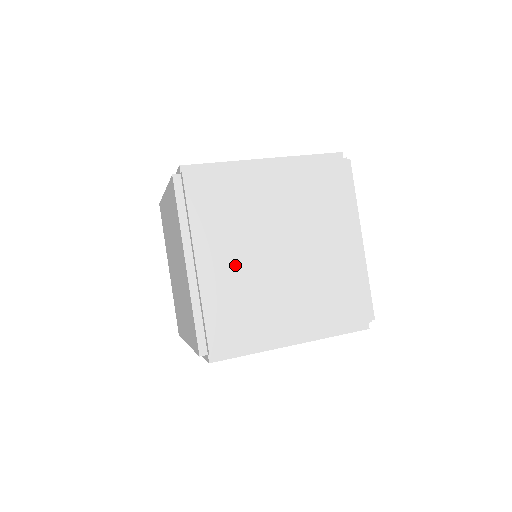
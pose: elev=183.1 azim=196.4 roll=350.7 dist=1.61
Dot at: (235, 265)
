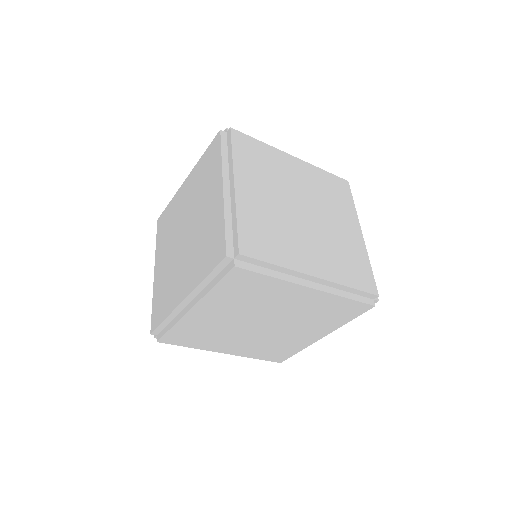
Dot at: (244, 343)
